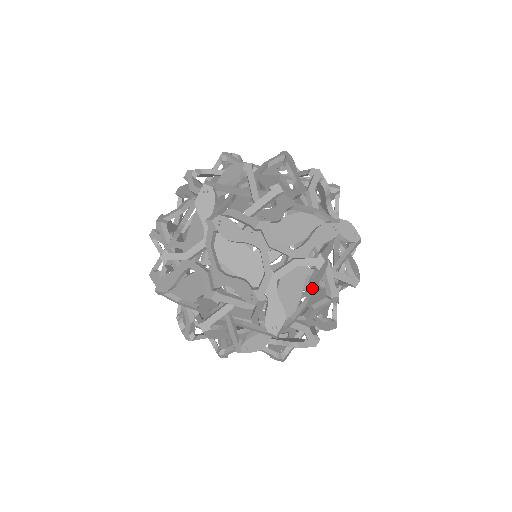
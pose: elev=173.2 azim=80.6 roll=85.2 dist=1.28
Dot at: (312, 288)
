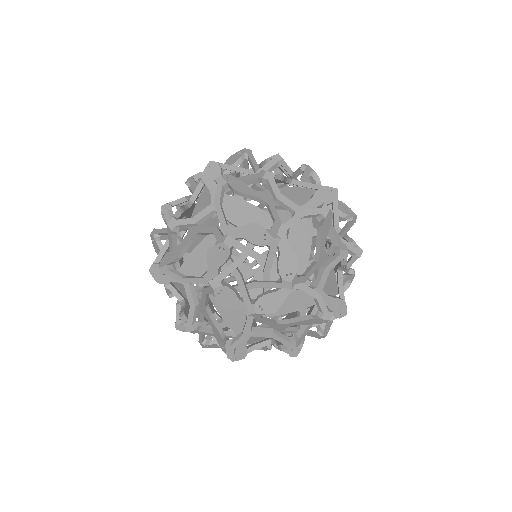
Dot at: (208, 187)
